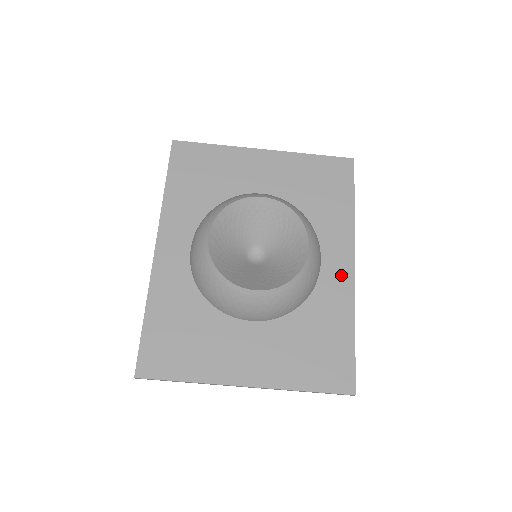
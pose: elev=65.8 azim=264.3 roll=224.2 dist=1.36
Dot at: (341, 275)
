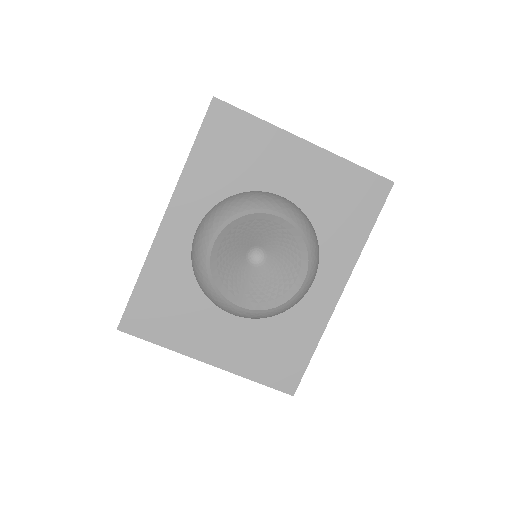
Dot at: (326, 297)
